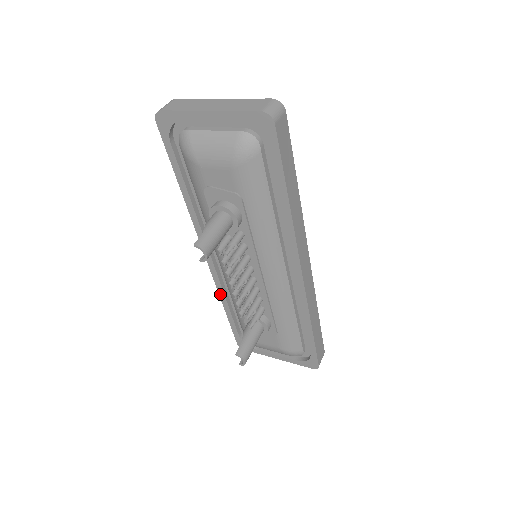
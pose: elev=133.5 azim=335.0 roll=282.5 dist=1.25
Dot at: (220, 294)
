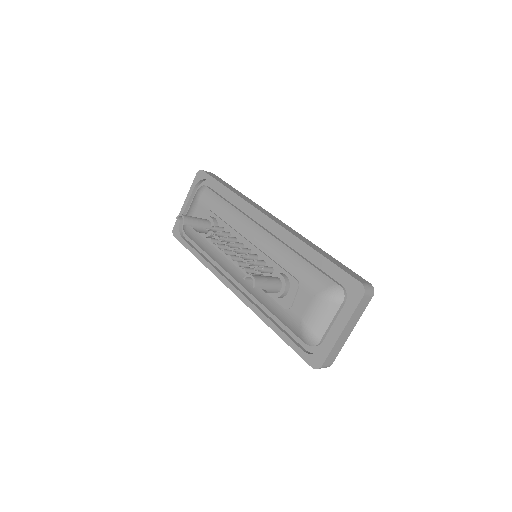
Dot at: (260, 317)
